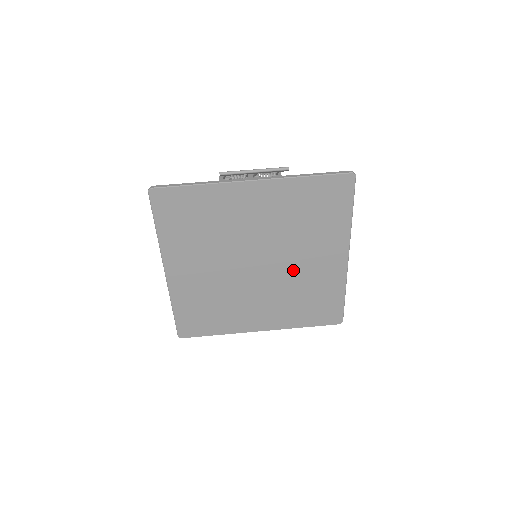
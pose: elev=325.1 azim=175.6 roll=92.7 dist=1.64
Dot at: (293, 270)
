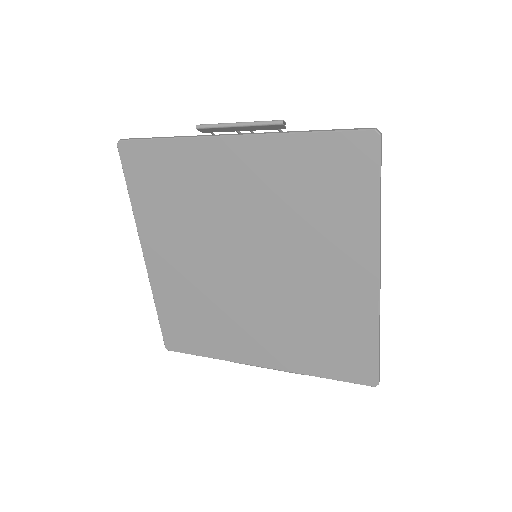
Dot at: (297, 282)
